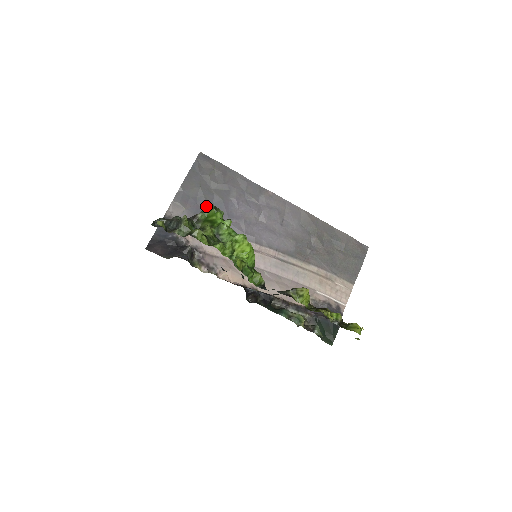
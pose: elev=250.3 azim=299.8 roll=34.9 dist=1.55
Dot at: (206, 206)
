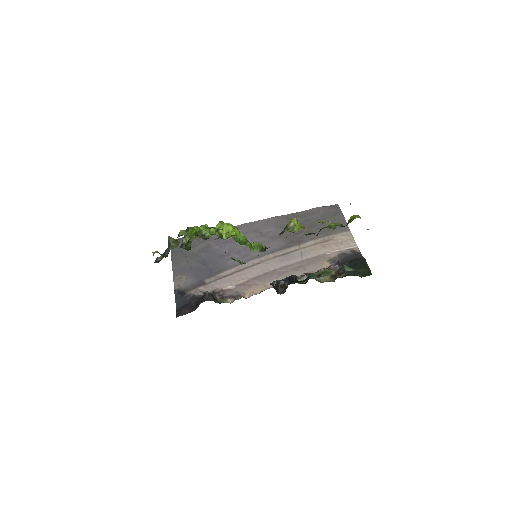
Dot at: (200, 264)
